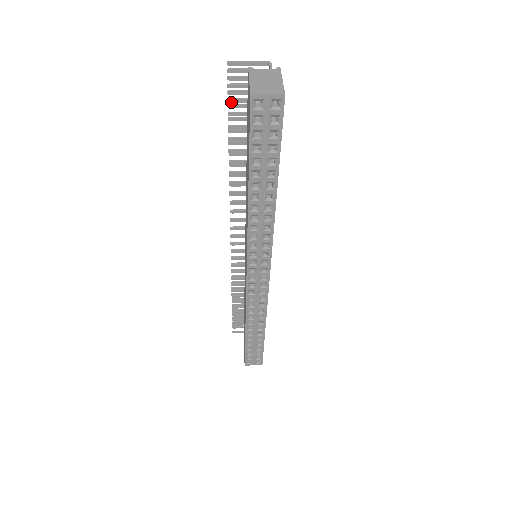
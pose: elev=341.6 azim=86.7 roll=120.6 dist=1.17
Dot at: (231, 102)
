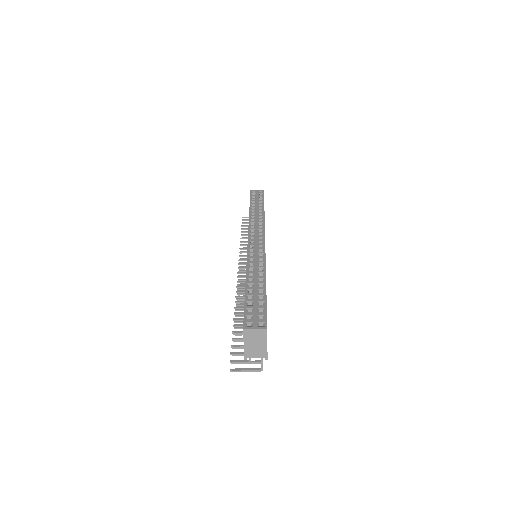
Dot at: (243, 223)
